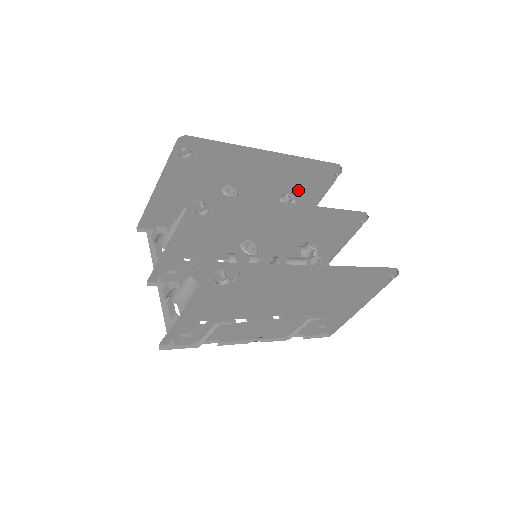
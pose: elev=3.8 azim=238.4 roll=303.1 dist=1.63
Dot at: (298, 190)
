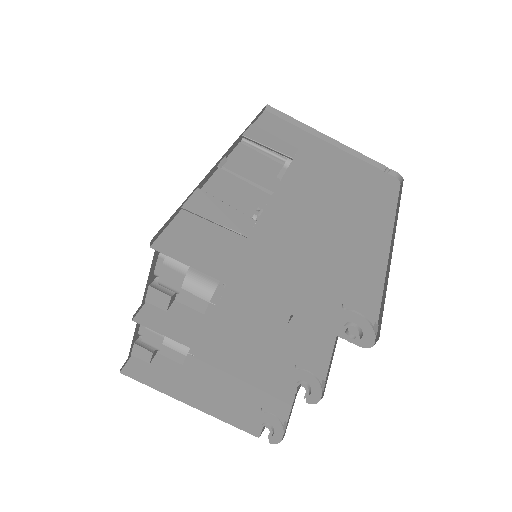
Dot at: occluded
